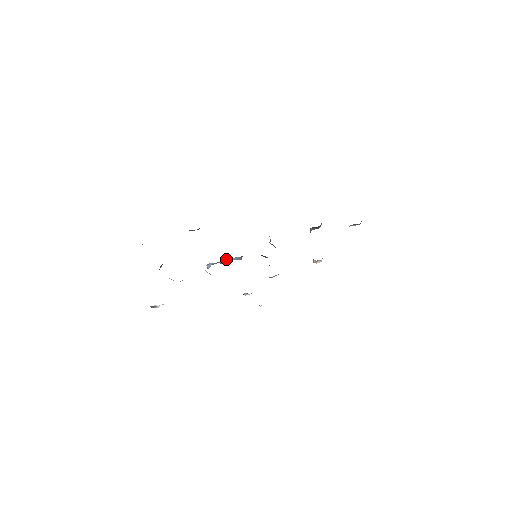
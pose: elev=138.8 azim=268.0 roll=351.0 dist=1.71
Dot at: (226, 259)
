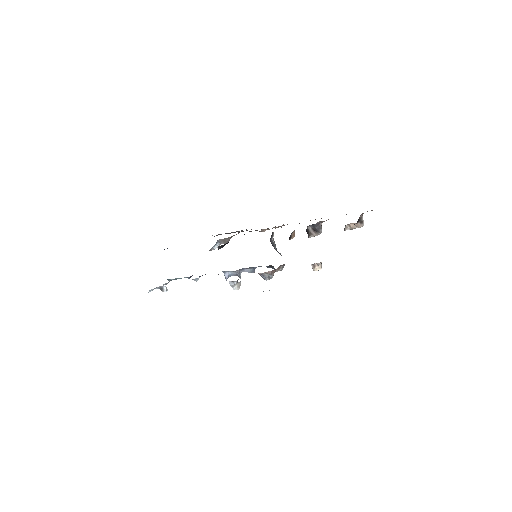
Dot at: (241, 269)
